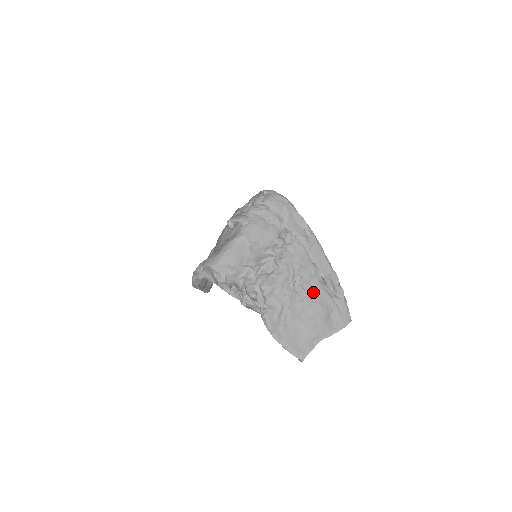
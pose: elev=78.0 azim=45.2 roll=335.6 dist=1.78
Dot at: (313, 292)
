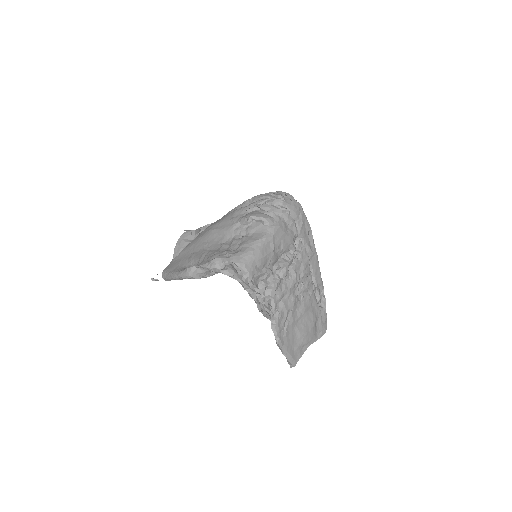
Dot at: (309, 300)
